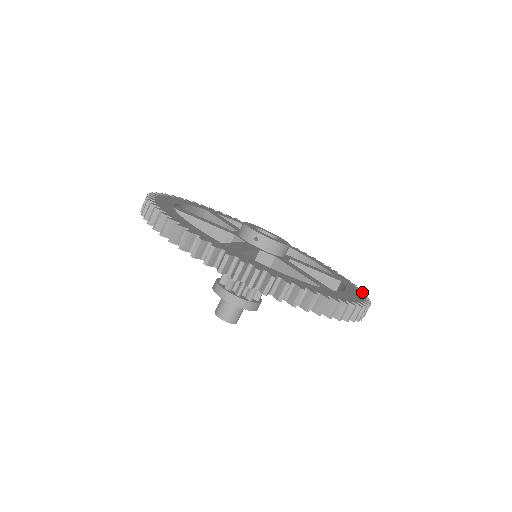
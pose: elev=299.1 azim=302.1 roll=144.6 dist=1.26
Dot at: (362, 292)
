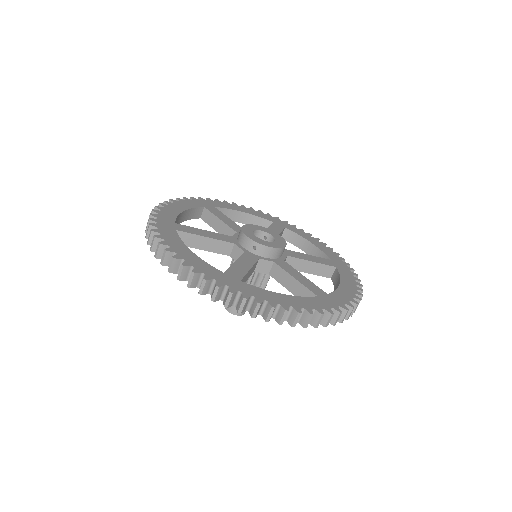
Dot at: (355, 275)
